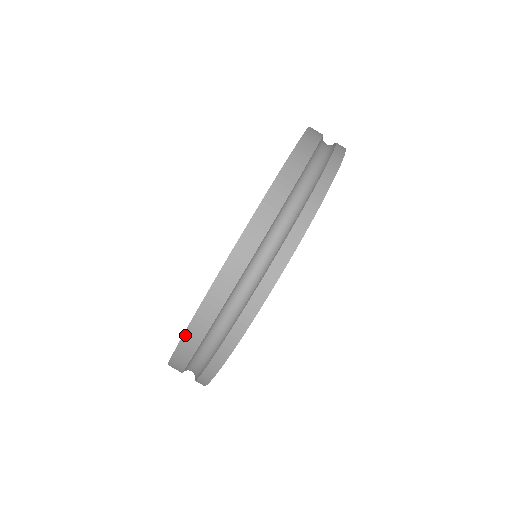
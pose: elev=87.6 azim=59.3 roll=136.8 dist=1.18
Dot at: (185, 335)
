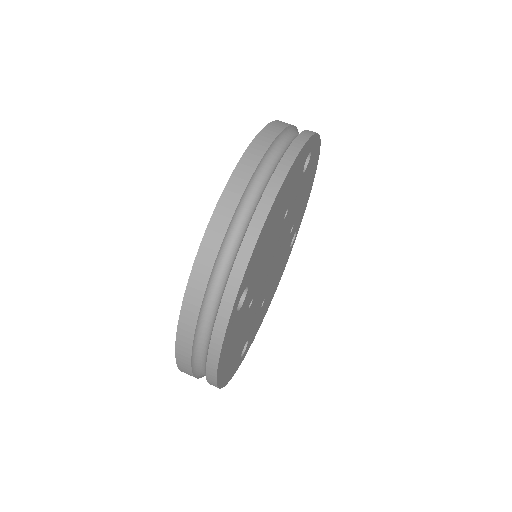
Dot at: (250, 146)
